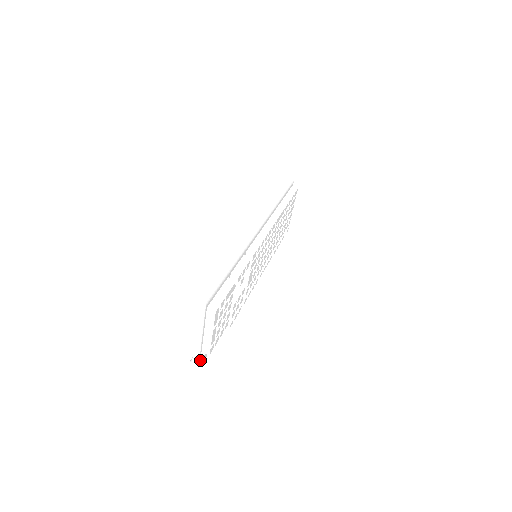
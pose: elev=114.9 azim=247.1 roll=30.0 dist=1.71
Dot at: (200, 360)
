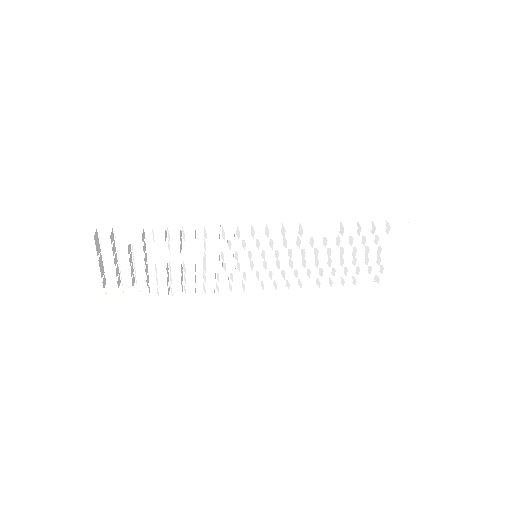
Dot at: (96, 292)
